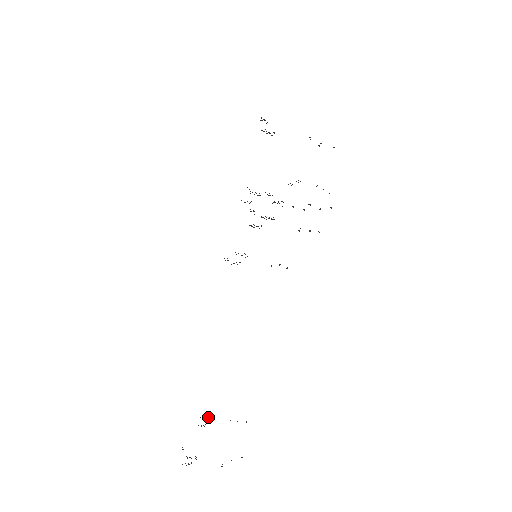
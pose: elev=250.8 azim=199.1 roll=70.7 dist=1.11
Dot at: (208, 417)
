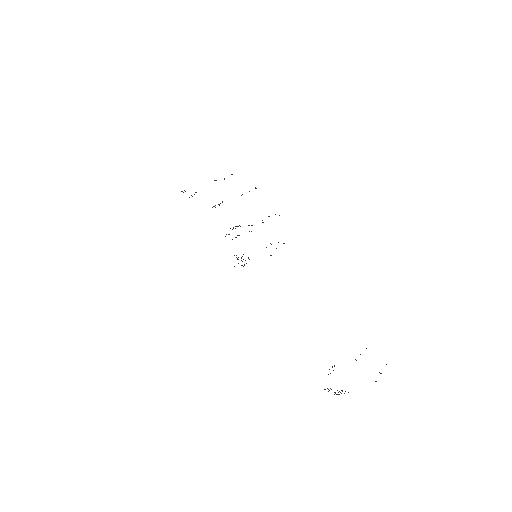
Dot at: (332, 367)
